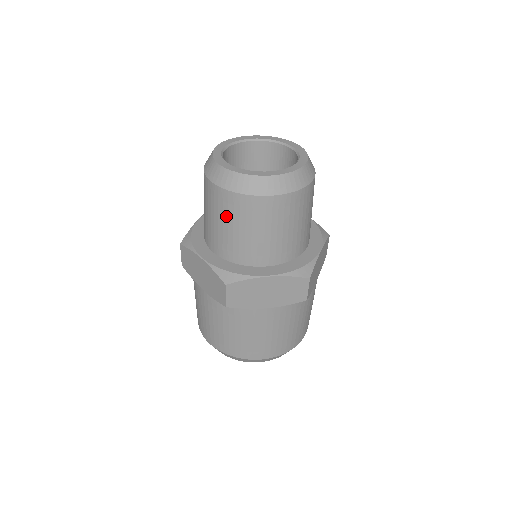
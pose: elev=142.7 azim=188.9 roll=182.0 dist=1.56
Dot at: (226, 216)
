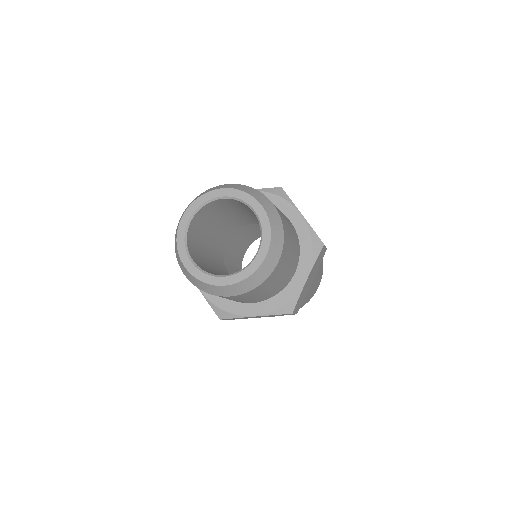
Dot at: (256, 295)
